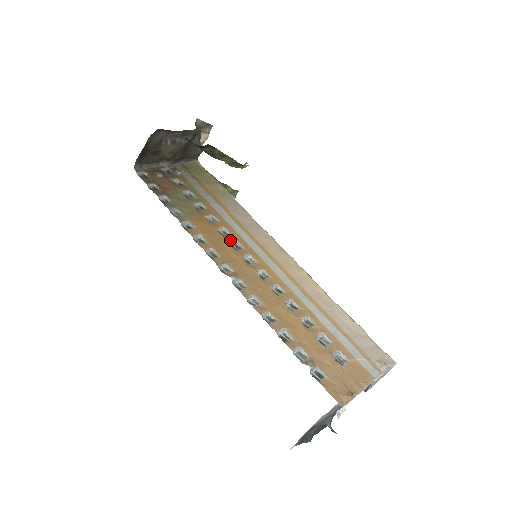
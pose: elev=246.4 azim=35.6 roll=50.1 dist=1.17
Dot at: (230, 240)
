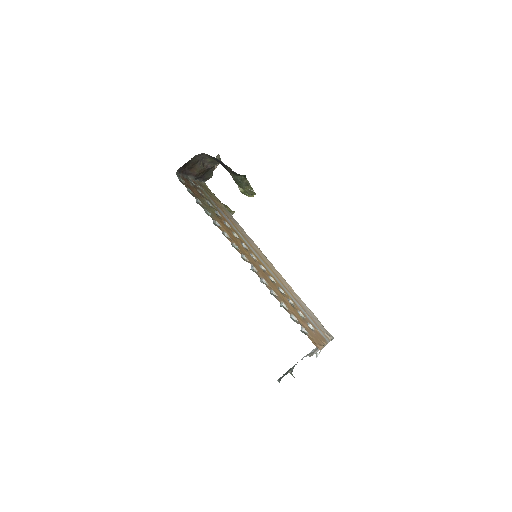
Dot at: (241, 241)
